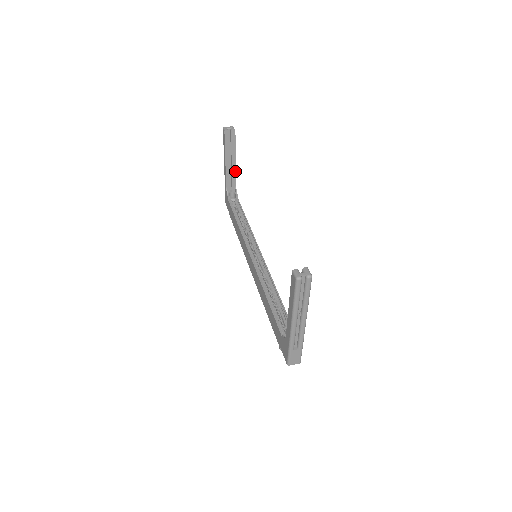
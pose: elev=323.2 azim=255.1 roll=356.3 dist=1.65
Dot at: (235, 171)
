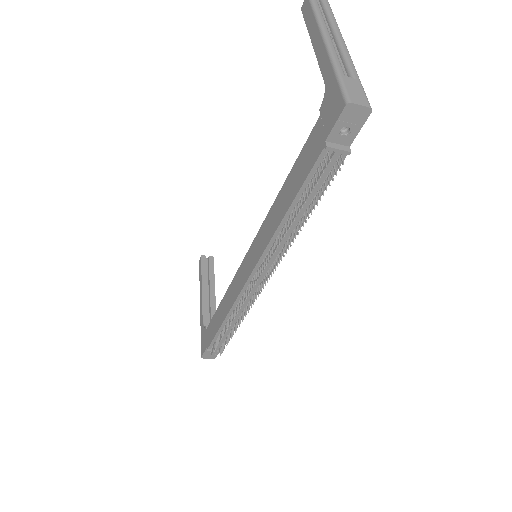
Dot at: (215, 304)
